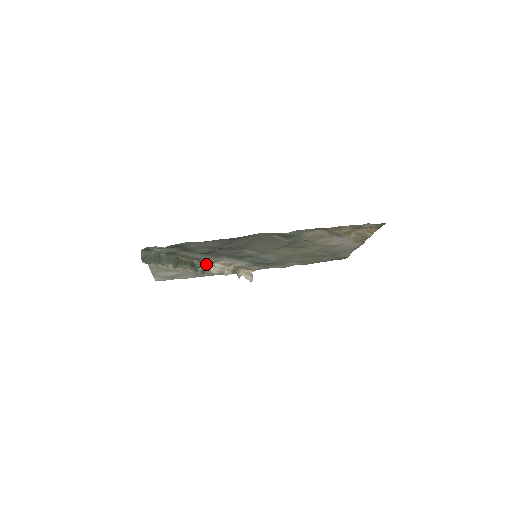
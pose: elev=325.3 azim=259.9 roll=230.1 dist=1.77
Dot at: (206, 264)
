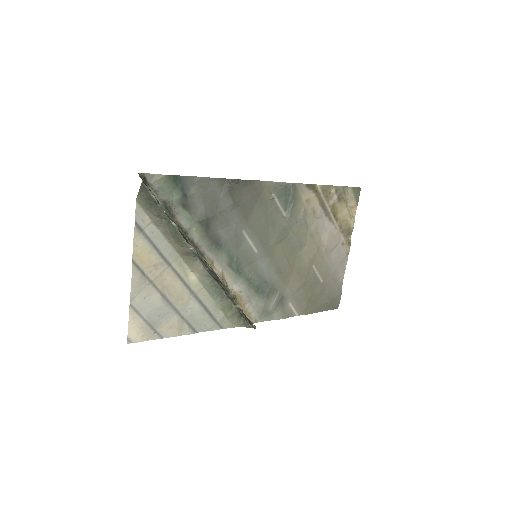
Dot at: occluded
